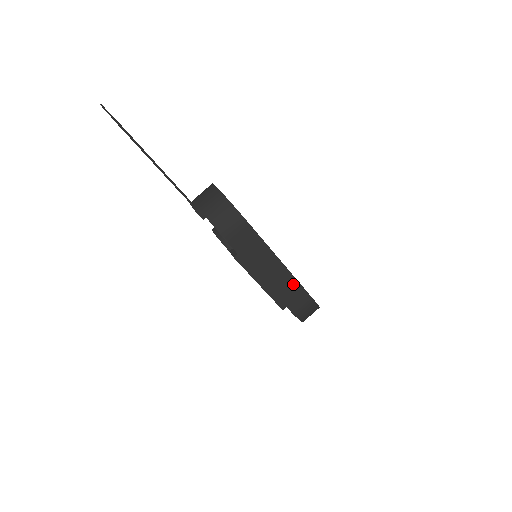
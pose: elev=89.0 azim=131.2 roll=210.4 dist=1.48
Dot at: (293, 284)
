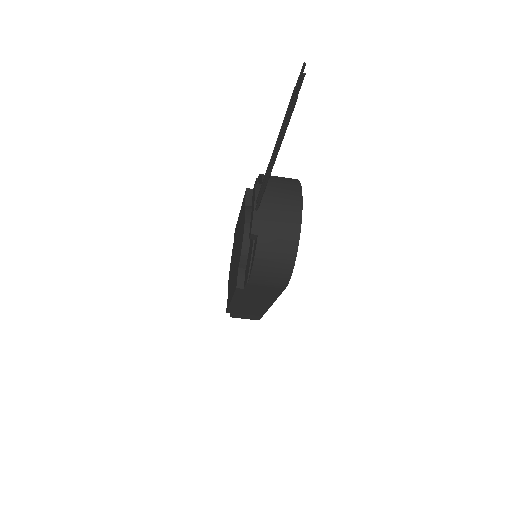
Dot at: (258, 312)
